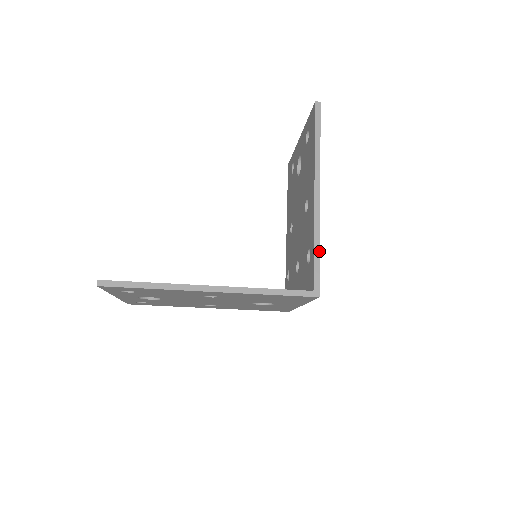
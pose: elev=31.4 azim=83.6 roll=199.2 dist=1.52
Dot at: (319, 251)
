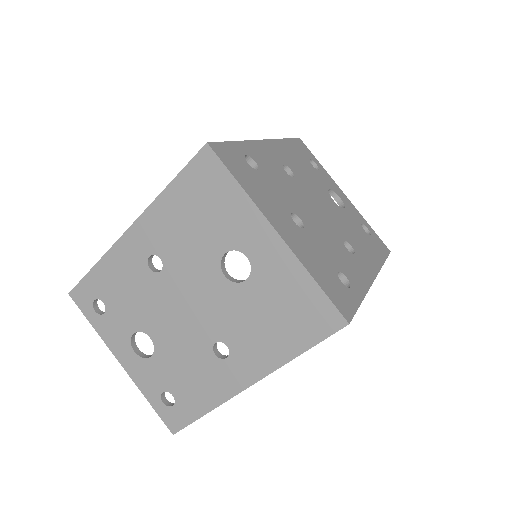
Dot at: (235, 142)
